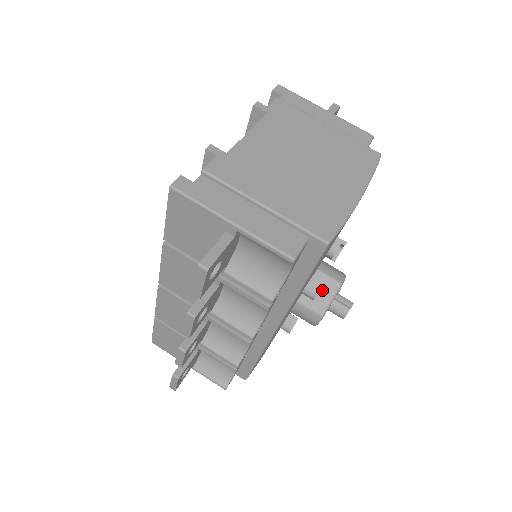
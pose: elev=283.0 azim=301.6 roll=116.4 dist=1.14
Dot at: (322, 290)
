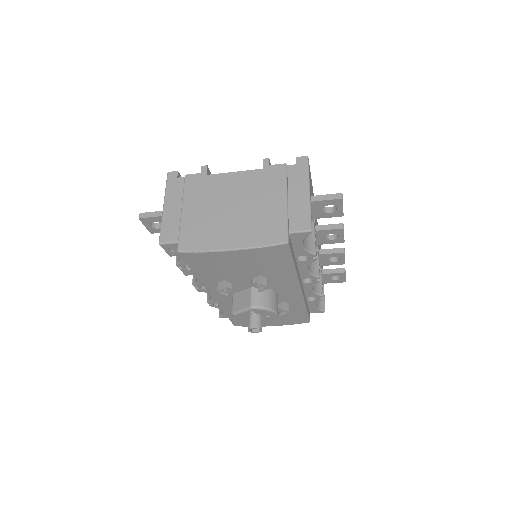
Dot at: (243, 300)
